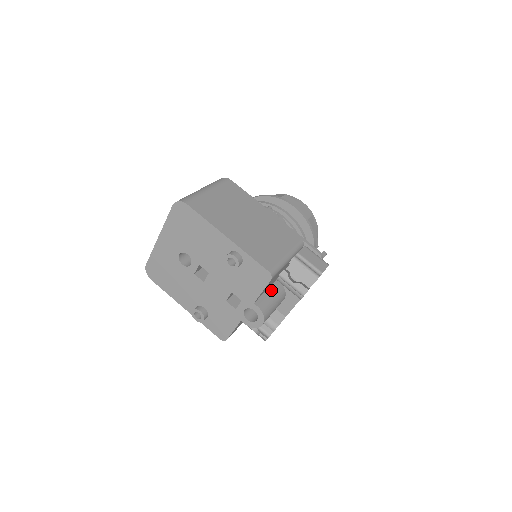
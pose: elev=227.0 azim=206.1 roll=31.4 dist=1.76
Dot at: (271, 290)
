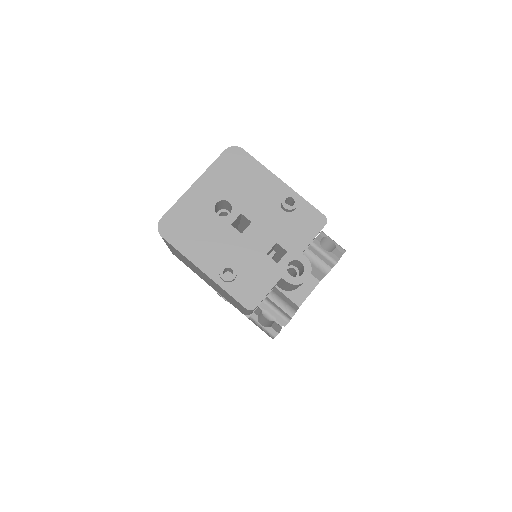
Dot at: occluded
